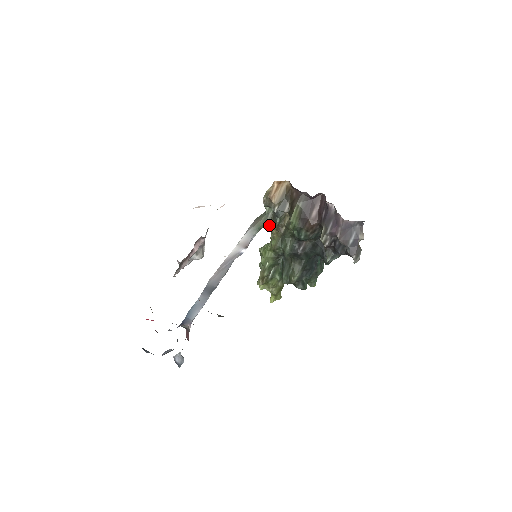
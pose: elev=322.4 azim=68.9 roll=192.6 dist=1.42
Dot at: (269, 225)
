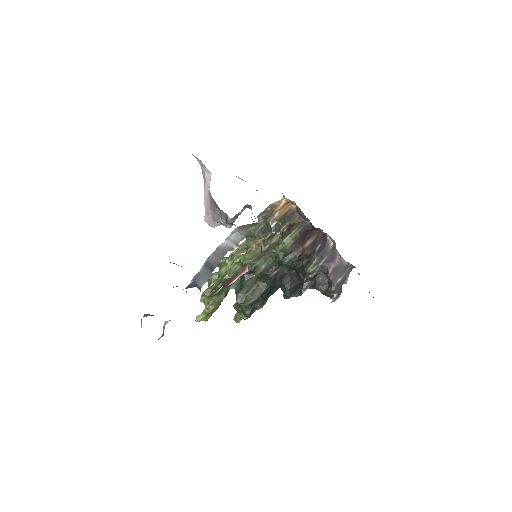
Dot at: (255, 237)
